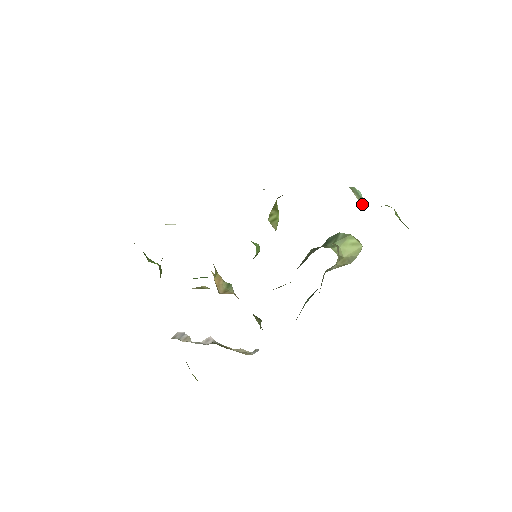
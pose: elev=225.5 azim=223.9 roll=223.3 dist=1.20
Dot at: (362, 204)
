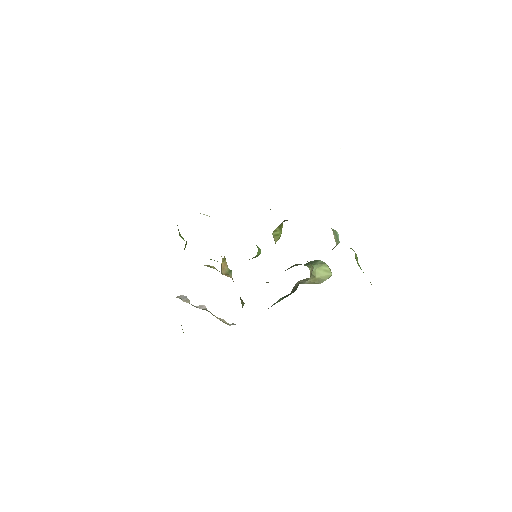
Dot at: (337, 243)
